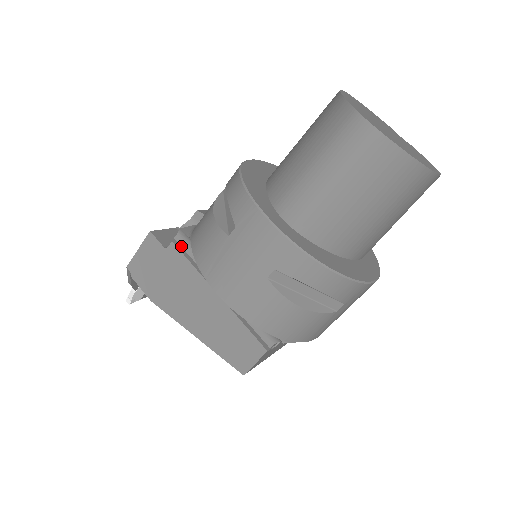
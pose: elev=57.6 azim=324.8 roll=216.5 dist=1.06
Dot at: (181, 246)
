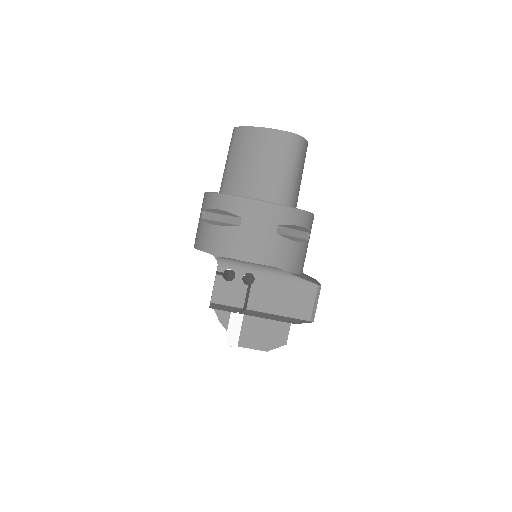
Dot at: occluded
